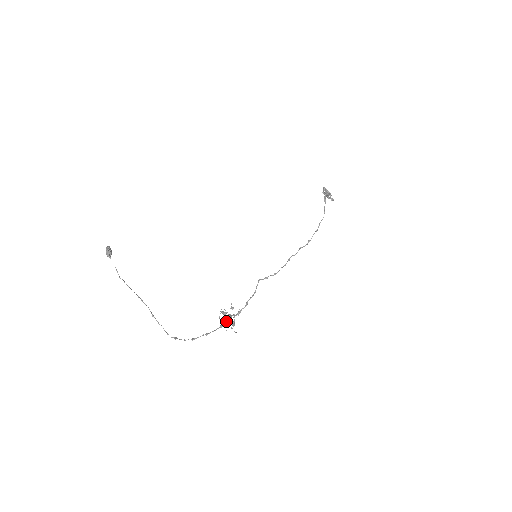
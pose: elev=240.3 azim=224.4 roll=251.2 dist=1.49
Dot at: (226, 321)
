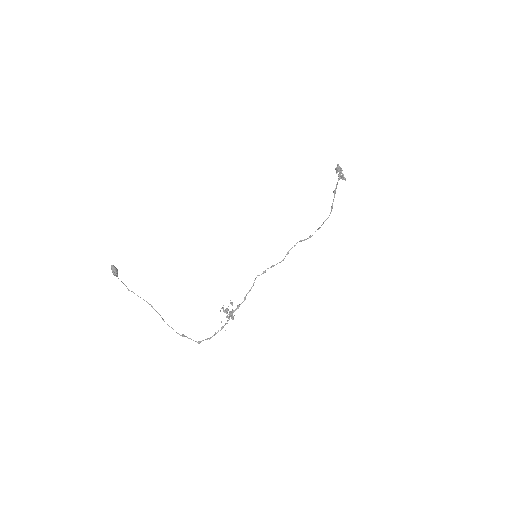
Dot at: occluded
